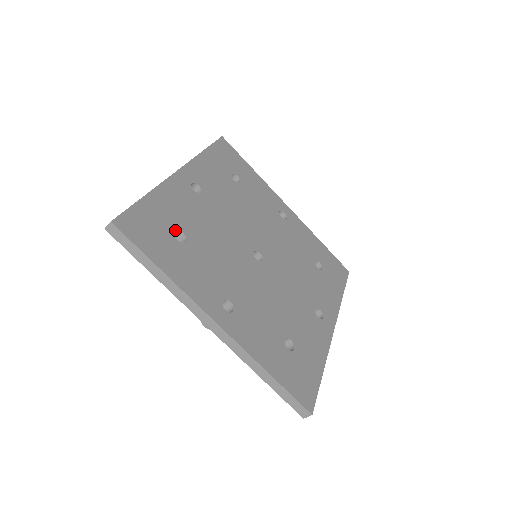
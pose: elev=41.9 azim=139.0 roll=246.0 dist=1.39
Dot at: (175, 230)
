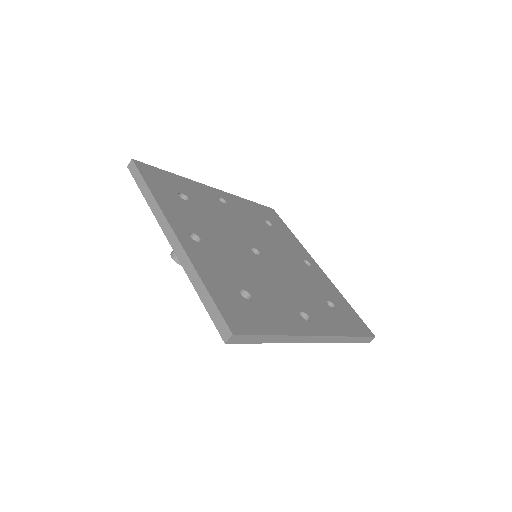
Dot at: (182, 193)
